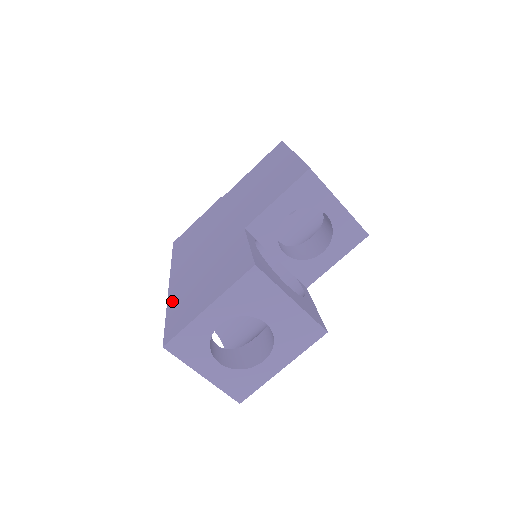
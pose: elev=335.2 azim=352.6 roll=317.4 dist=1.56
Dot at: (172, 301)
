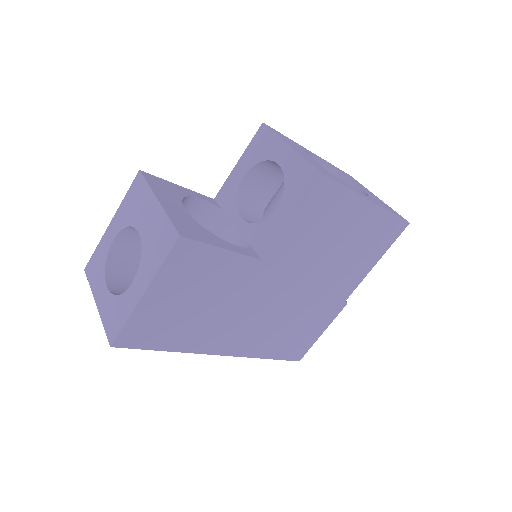
Dot at: occluded
